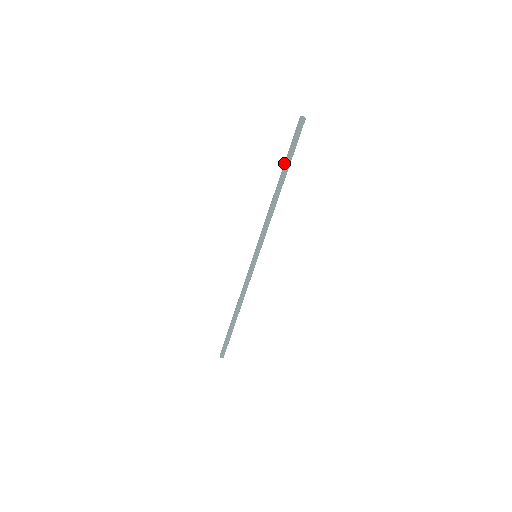
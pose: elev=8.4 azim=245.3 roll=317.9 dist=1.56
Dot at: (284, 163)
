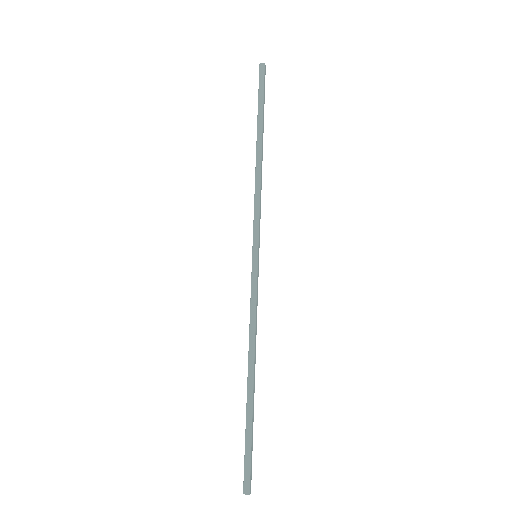
Dot at: (258, 120)
